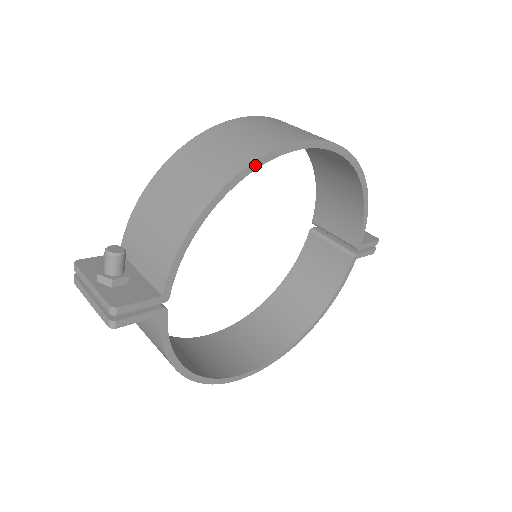
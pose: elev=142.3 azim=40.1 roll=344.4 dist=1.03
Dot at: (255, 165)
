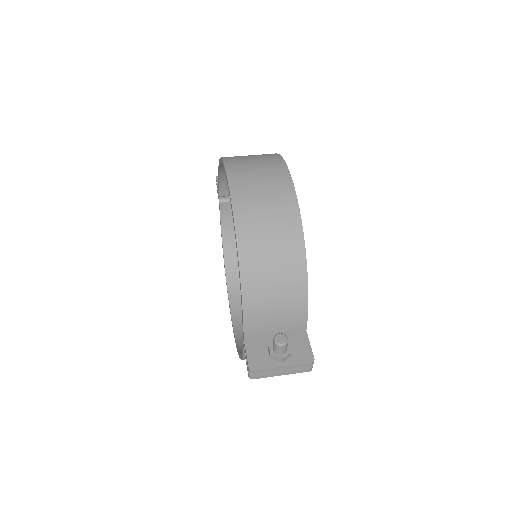
Dot at: (301, 223)
